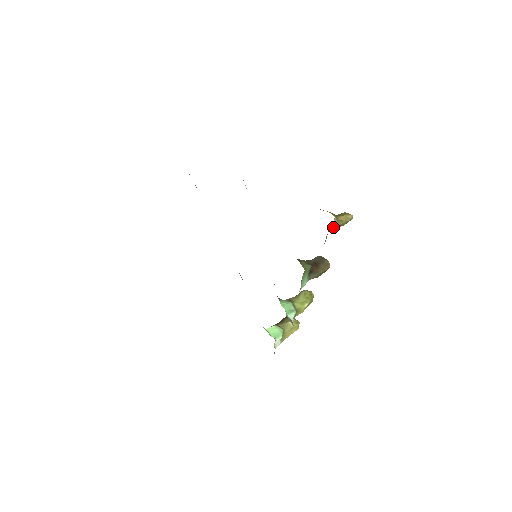
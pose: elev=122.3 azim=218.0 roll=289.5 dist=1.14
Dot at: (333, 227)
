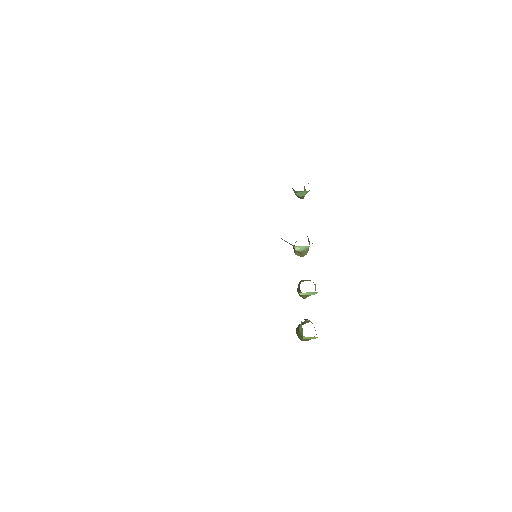
Dot at: occluded
